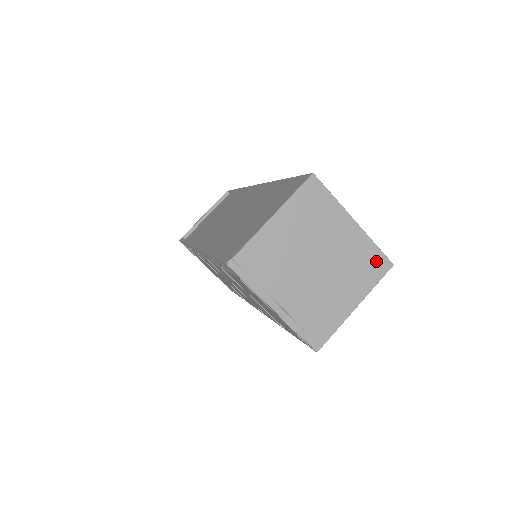
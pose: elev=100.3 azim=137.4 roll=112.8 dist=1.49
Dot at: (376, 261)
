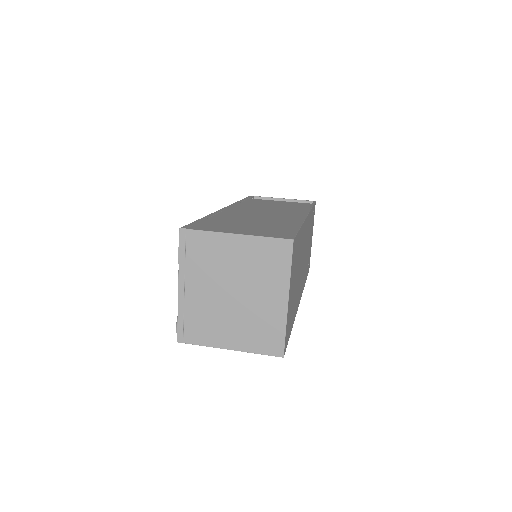
Dot at: (274, 341)
